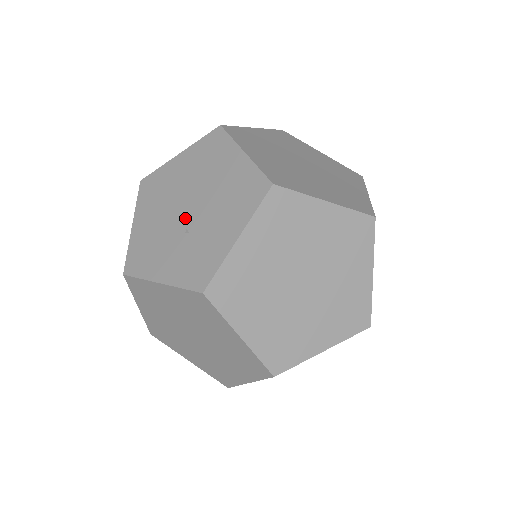
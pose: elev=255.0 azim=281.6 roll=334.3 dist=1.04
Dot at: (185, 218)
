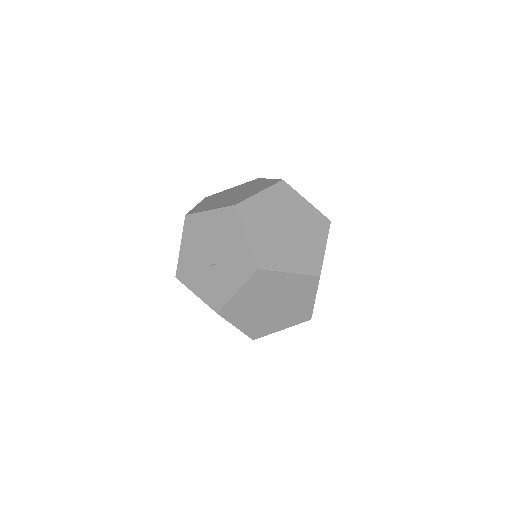
Dot at: occluded
